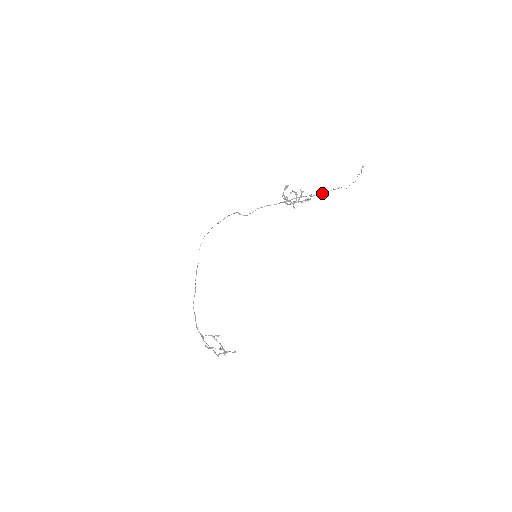
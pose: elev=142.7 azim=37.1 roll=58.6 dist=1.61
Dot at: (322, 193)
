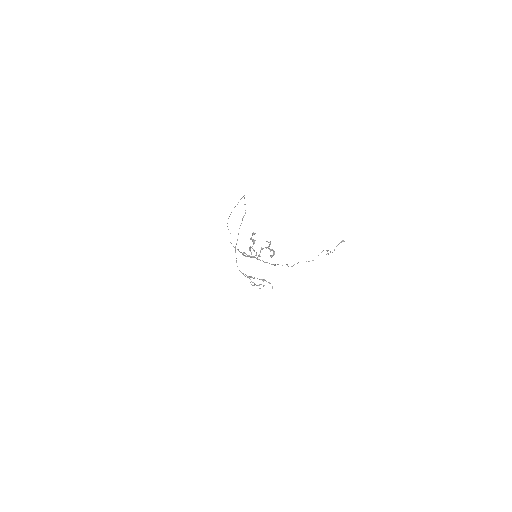
Dot at: (274, 264)
